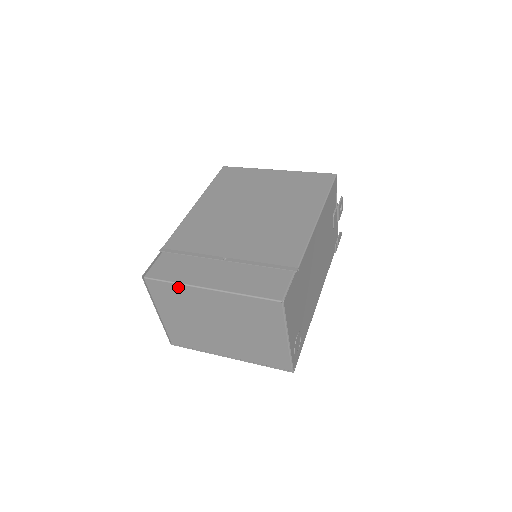
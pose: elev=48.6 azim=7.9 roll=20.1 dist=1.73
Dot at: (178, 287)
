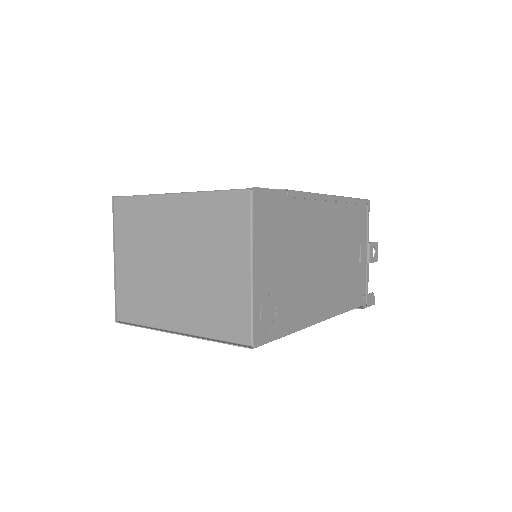
Dot at: (144, 201)
